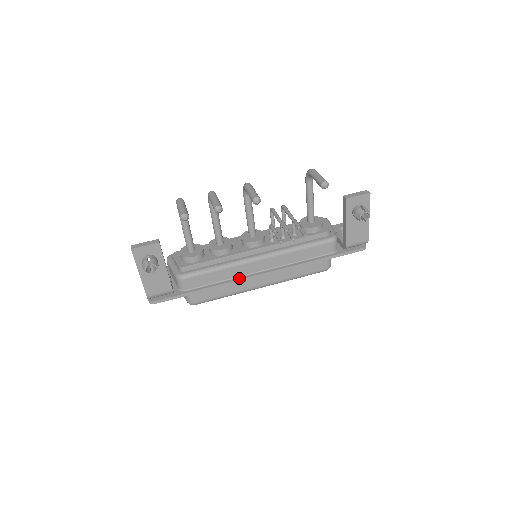
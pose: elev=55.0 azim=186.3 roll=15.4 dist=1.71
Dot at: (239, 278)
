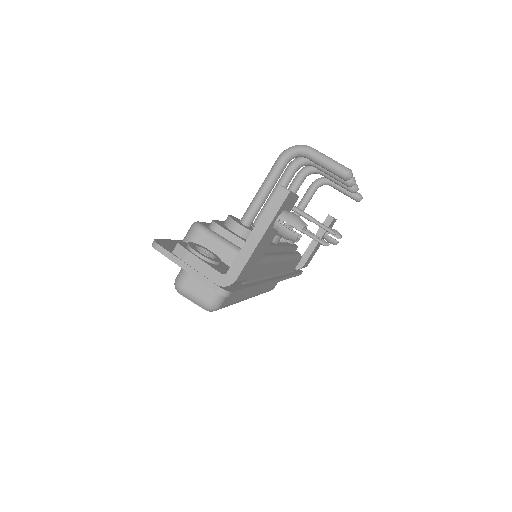
Dot at: (269, 279)
